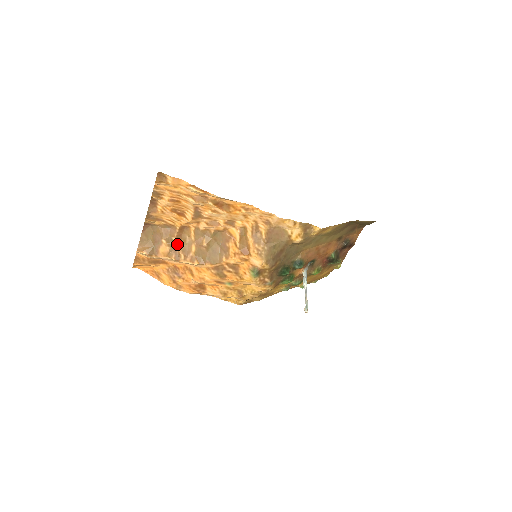
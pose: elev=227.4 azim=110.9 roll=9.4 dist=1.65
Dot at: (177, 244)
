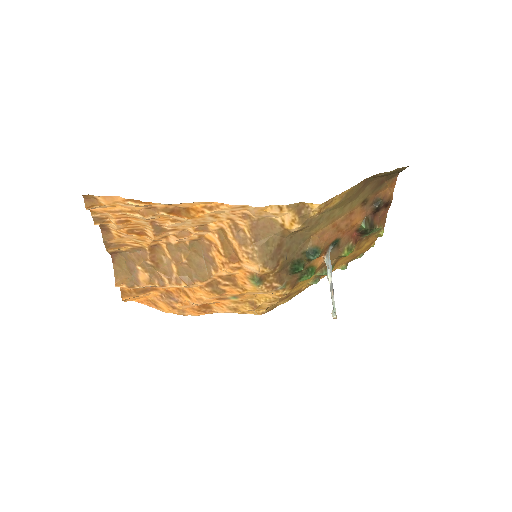
Dot at: (155, 267)
